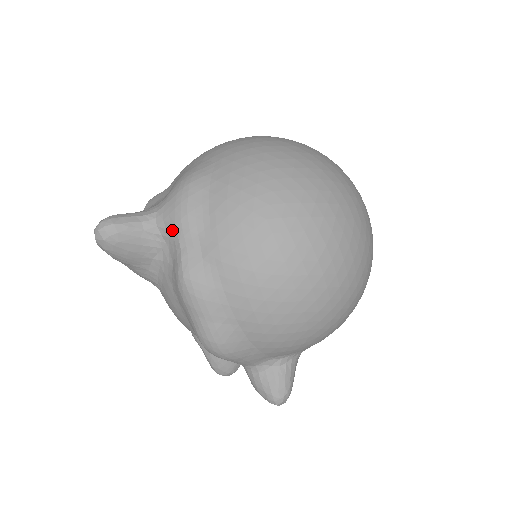
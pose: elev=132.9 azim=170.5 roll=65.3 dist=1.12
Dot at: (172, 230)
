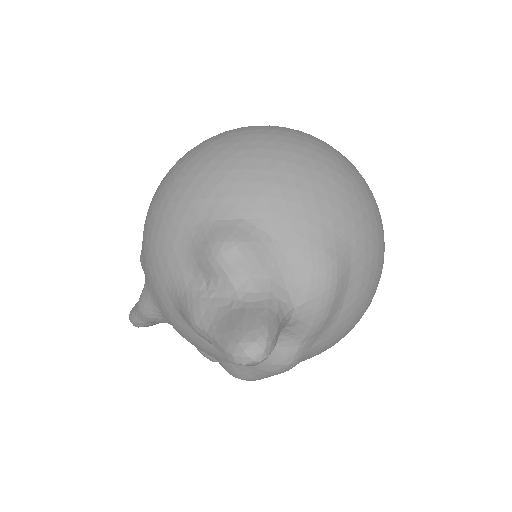
Dot at: (304, 329)
